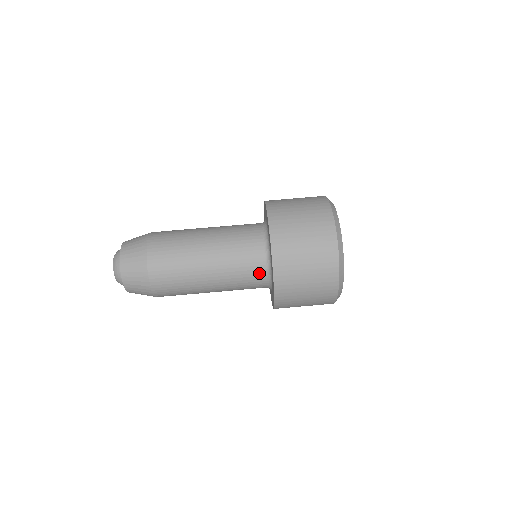
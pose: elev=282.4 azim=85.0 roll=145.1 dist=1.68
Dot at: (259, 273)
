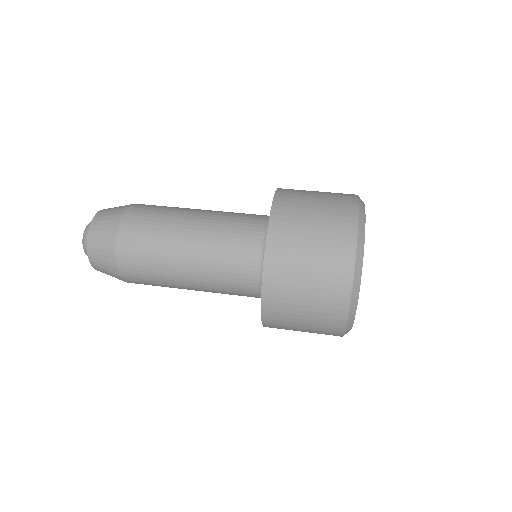
Dot at: (258, 219)
